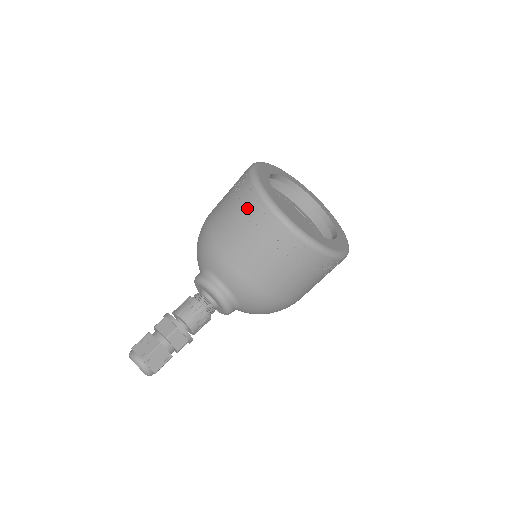
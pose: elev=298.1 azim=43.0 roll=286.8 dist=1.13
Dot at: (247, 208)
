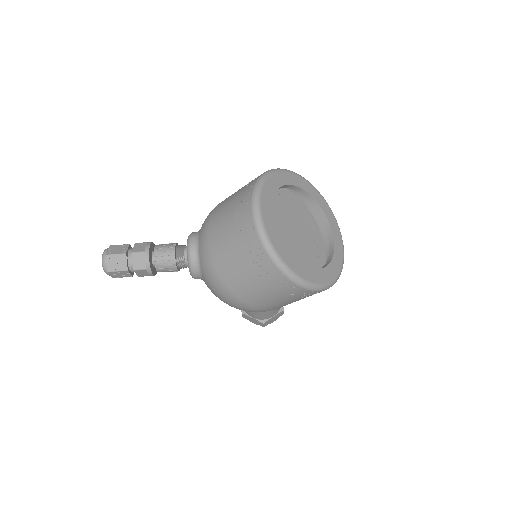
Dot at: (245, 189)
